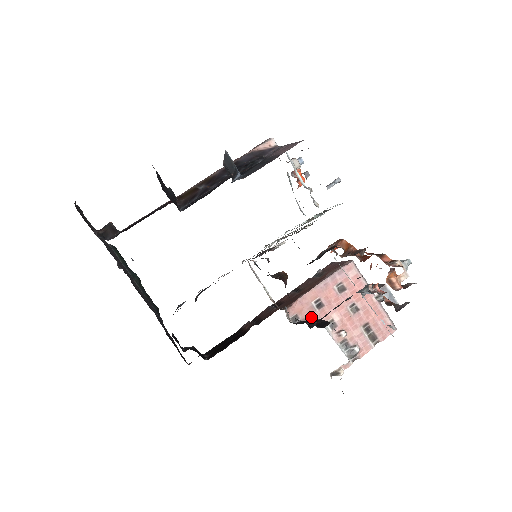
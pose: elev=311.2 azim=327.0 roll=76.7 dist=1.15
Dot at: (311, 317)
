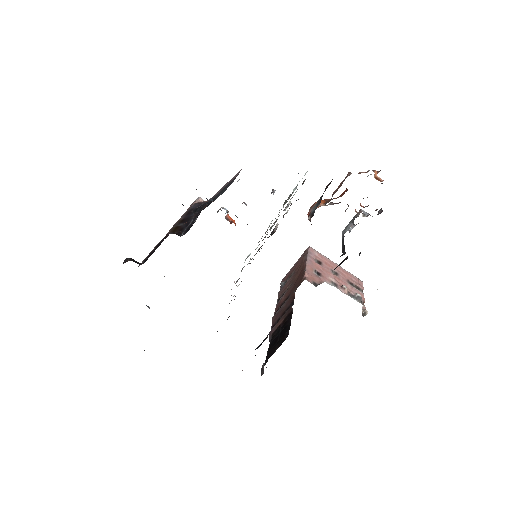
Dot at: (321, 281)
